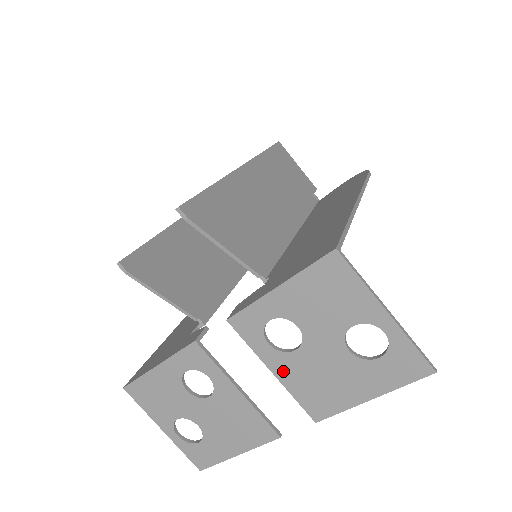
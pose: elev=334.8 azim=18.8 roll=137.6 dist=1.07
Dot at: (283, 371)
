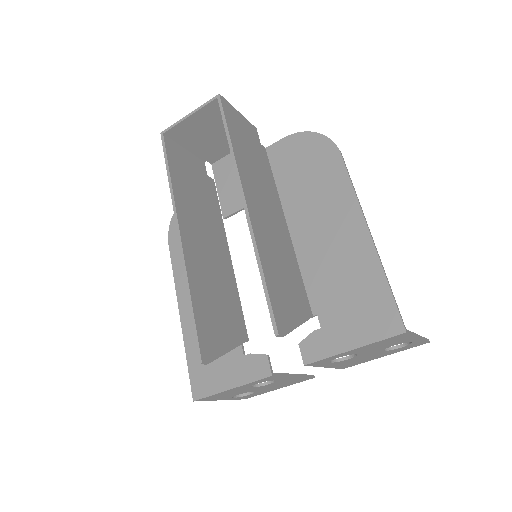
Dot at: (334, 365)
